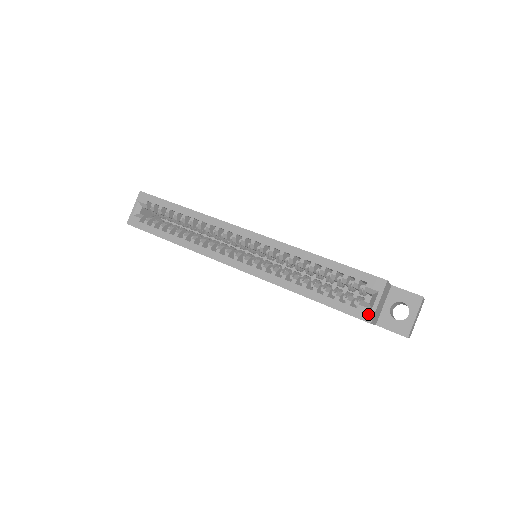
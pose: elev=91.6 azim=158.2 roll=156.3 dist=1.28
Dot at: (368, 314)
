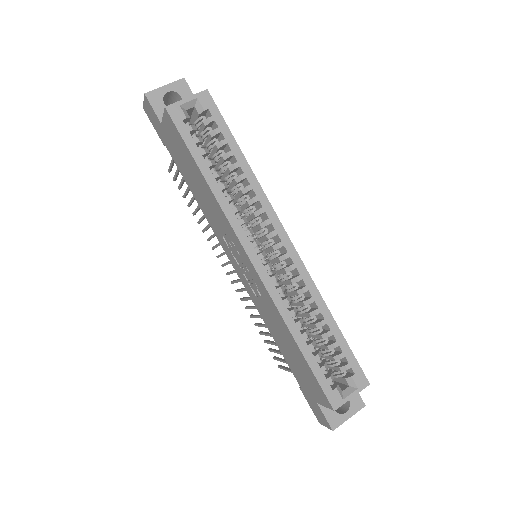
Dot at: (338, 401)
